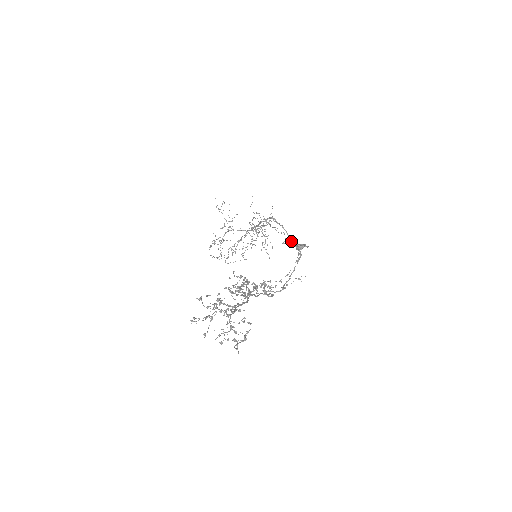
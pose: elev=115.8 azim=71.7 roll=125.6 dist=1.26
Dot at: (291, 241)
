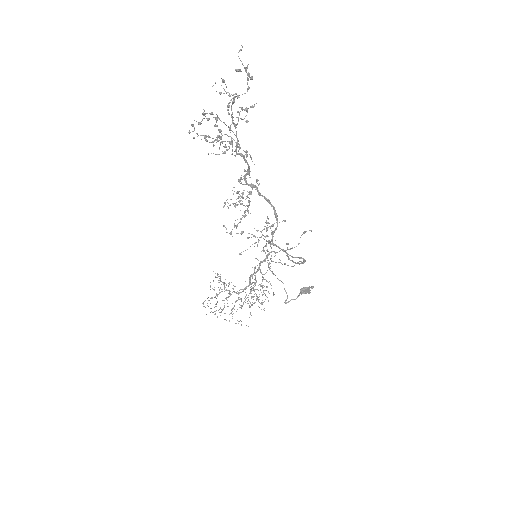
Dot at: (293, 257)
